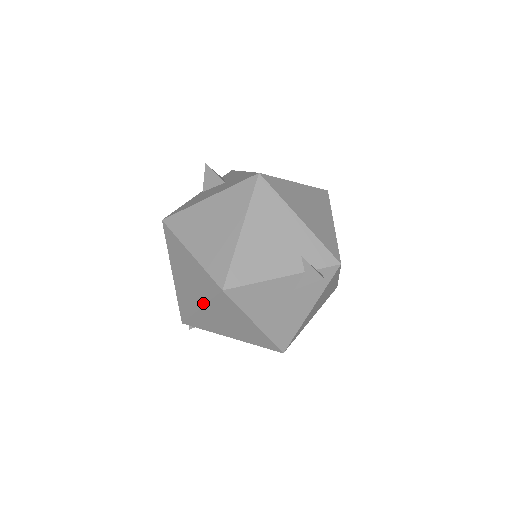
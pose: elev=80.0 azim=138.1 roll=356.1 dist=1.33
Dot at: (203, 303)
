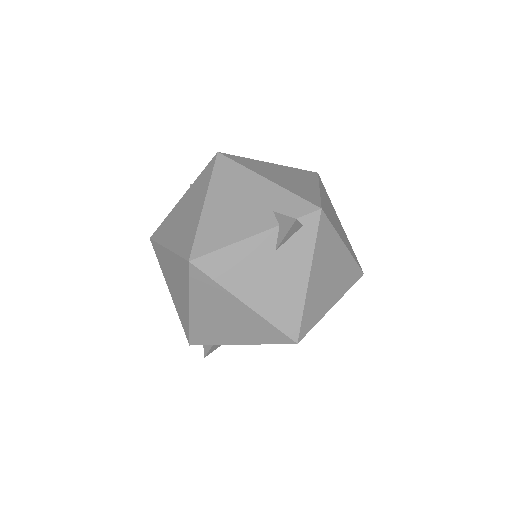
Dot at: (188, 297)
